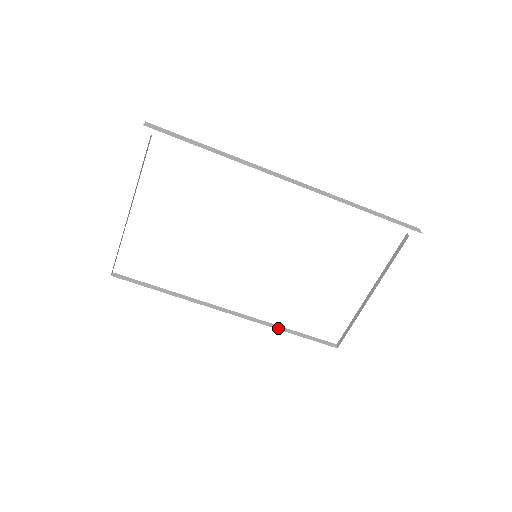
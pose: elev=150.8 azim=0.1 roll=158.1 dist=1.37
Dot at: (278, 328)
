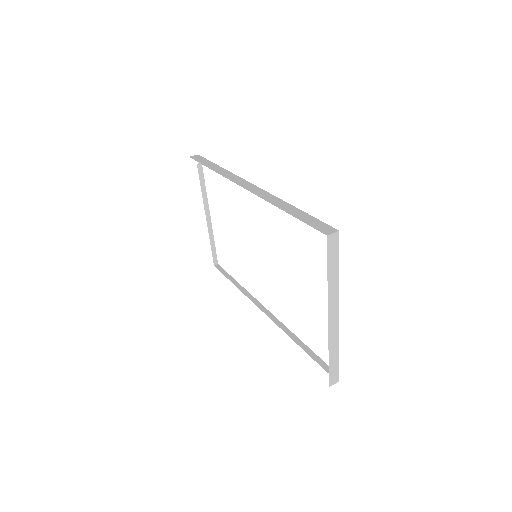
Dot at: (288, 333)
